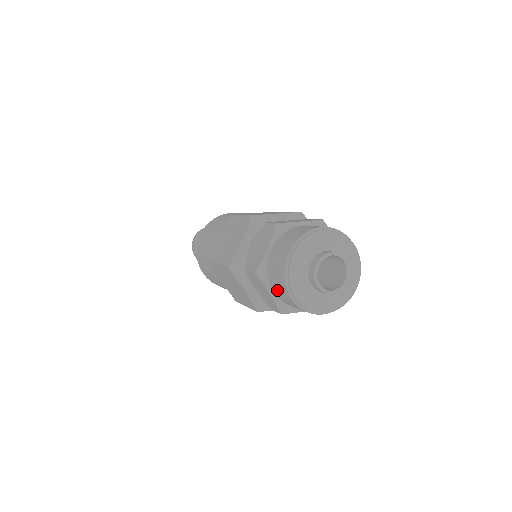
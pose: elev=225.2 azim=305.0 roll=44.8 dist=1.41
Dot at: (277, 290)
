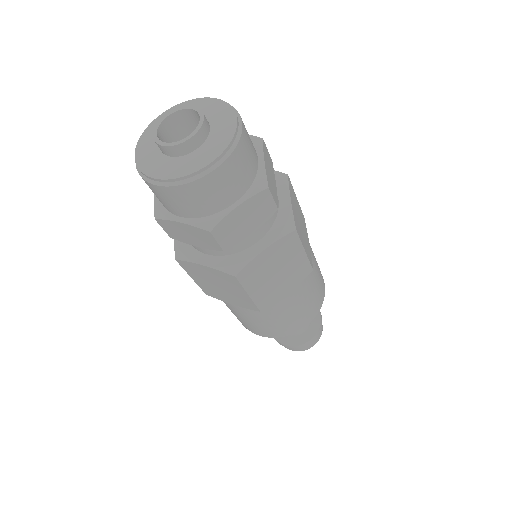
Dot at: (170, 206)
